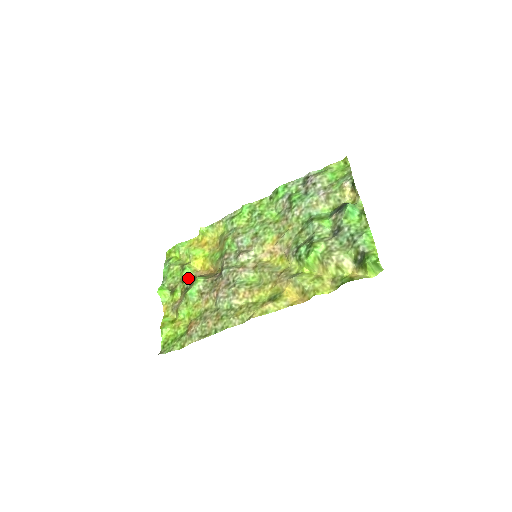
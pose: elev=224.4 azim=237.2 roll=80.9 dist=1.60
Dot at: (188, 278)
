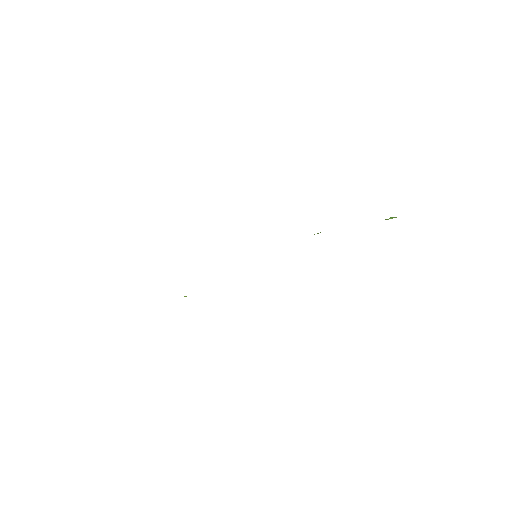
Dot at: occluded
